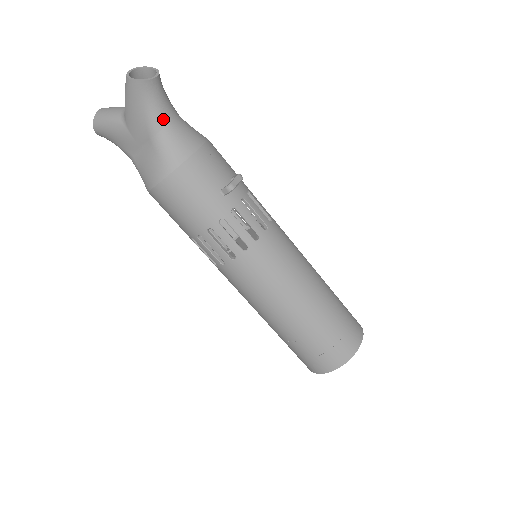
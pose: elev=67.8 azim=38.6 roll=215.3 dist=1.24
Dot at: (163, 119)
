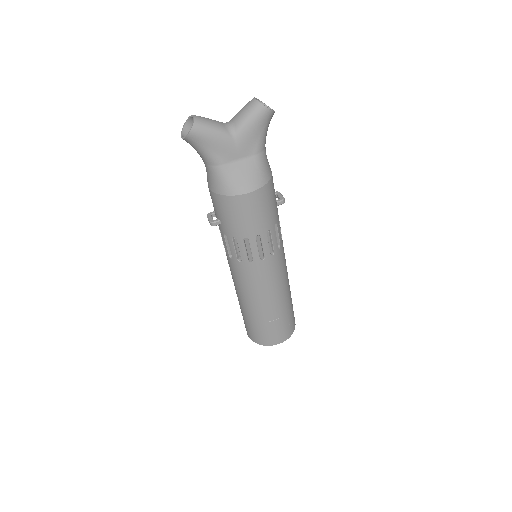
Dot at: (265, 142)
